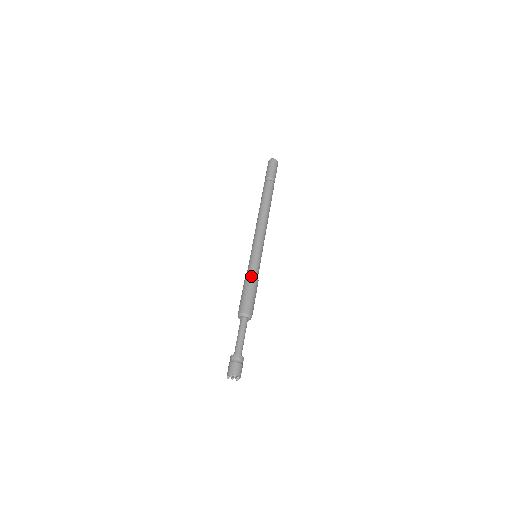
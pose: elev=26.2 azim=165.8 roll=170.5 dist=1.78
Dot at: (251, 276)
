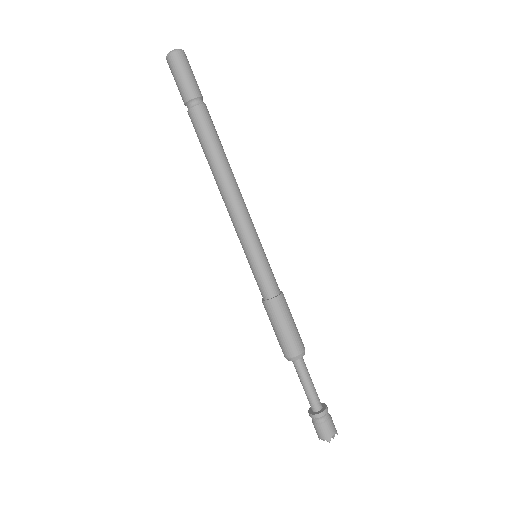
Dot at: (276, 297)
